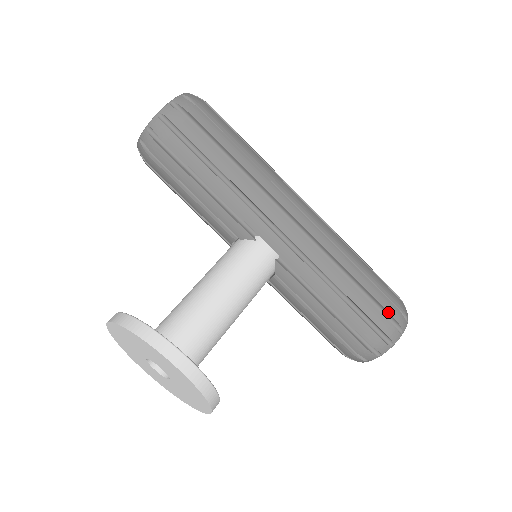
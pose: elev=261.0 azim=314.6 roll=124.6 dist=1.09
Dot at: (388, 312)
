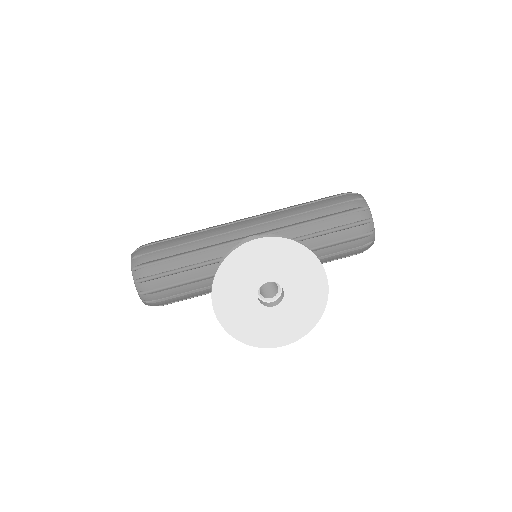
Dot at: (339, 195)
